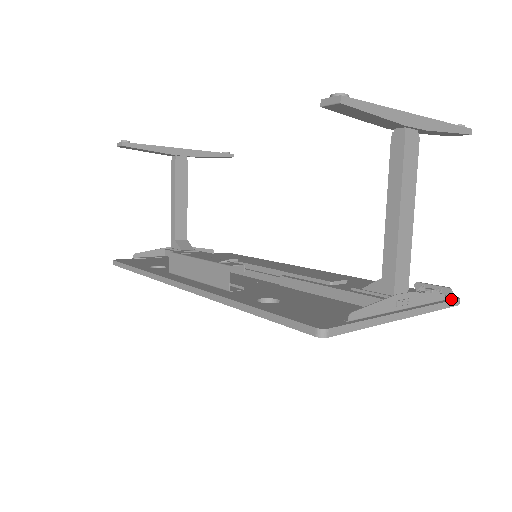
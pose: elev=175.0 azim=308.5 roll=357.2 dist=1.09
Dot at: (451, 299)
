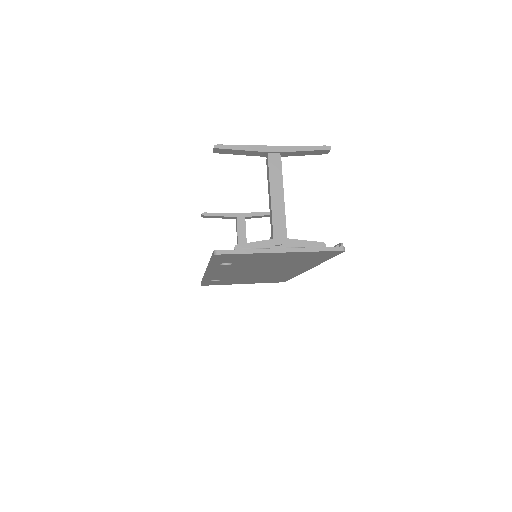
Dot at: (334, 247)
